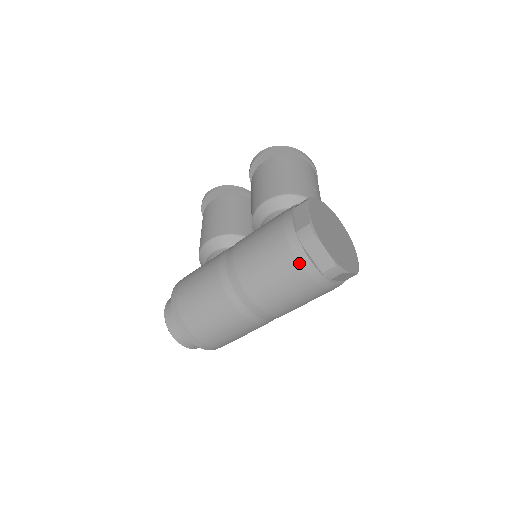
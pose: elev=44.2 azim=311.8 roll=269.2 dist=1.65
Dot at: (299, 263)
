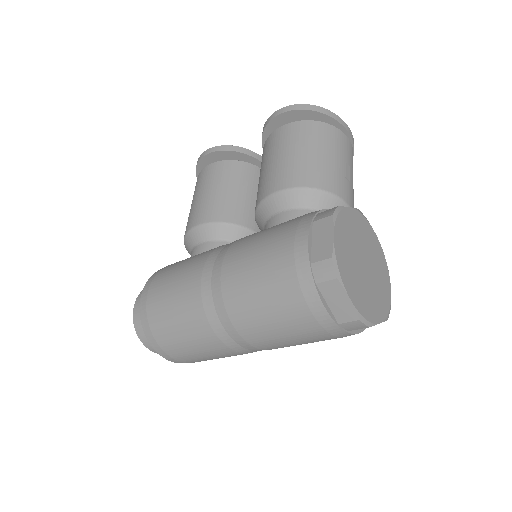
Dot at: (308, 307)
